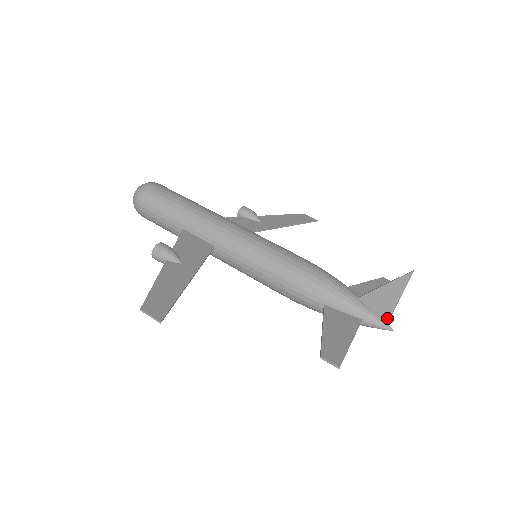
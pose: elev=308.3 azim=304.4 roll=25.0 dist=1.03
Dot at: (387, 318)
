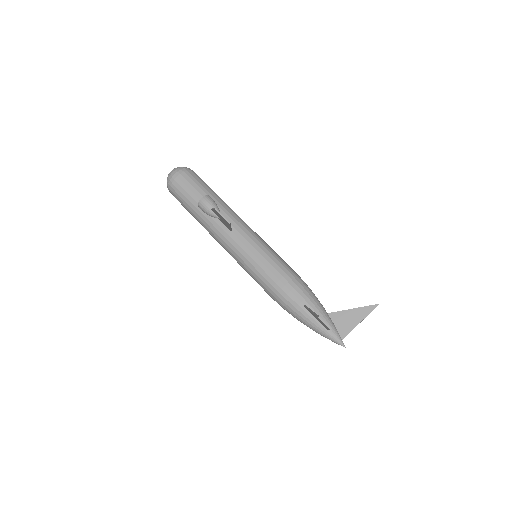
Dot at: (345, 335)
